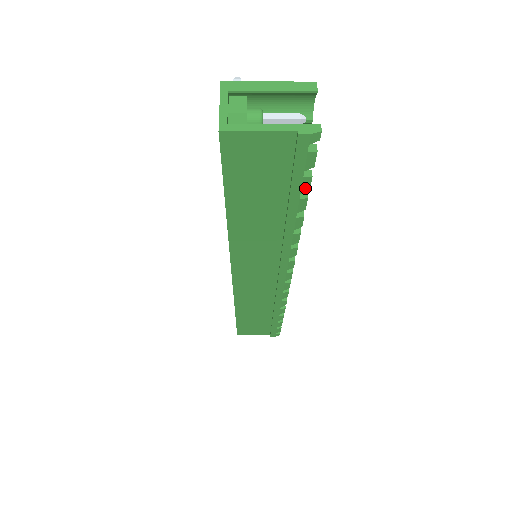
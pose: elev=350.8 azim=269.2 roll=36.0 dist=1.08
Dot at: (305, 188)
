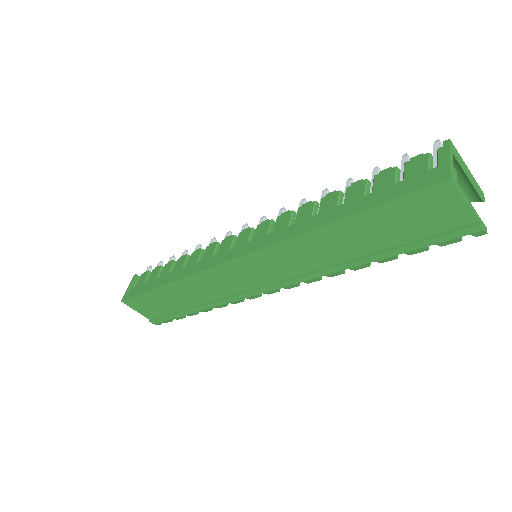
Dot at: (412, 252)
